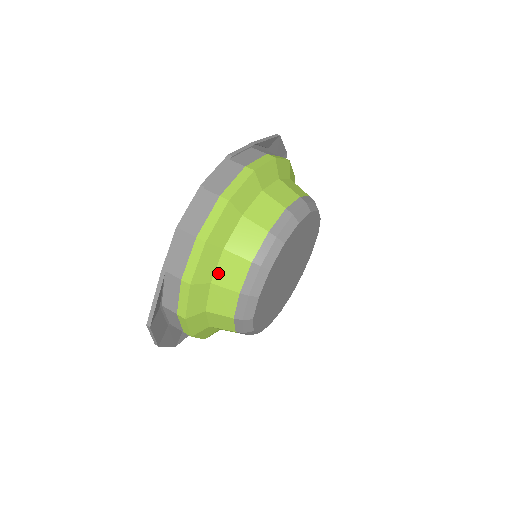
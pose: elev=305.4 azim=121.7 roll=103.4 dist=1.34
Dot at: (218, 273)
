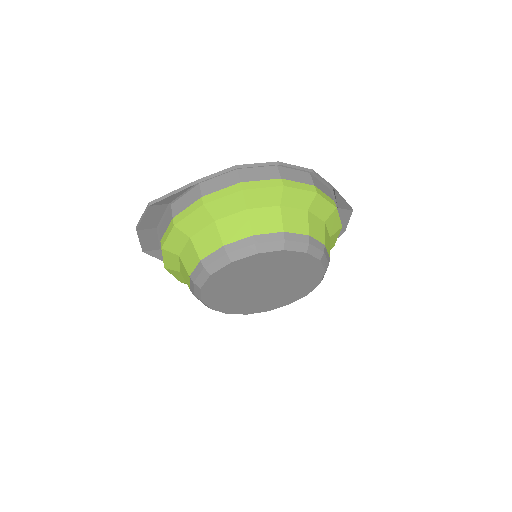
Dot at: (226, 220)
